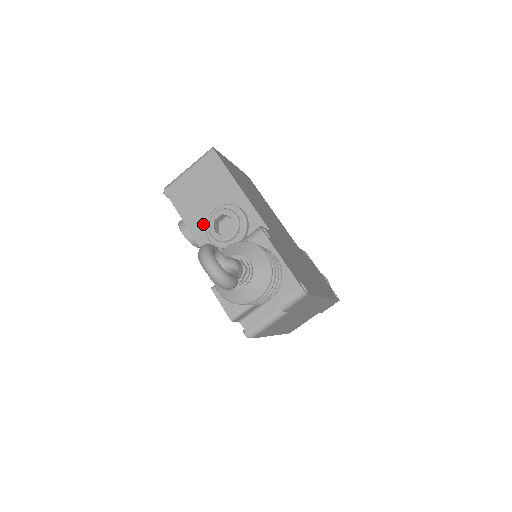
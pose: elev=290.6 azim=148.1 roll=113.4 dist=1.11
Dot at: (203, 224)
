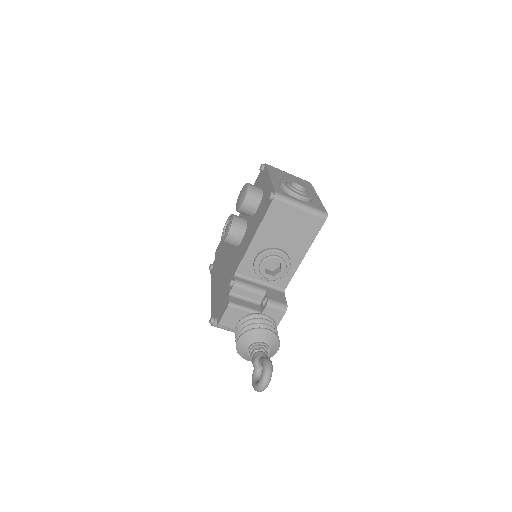
Dot at: (264, 246)
